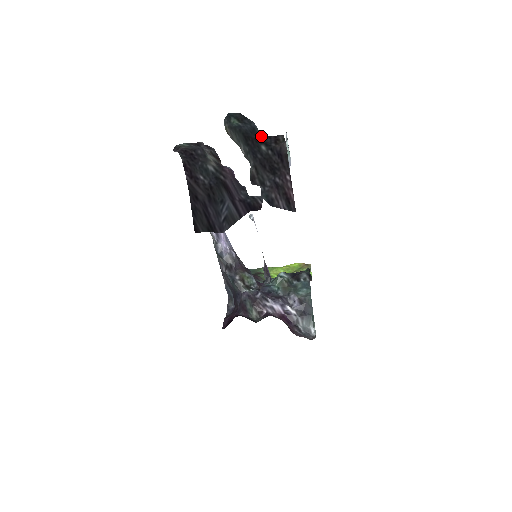
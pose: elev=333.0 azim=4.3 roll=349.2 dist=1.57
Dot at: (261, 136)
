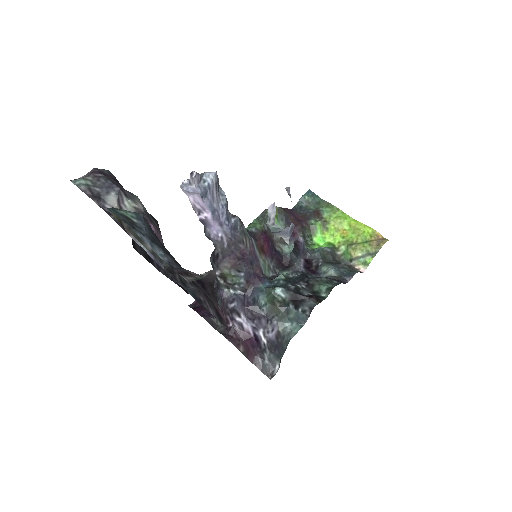
Dot at: (165, 253)
